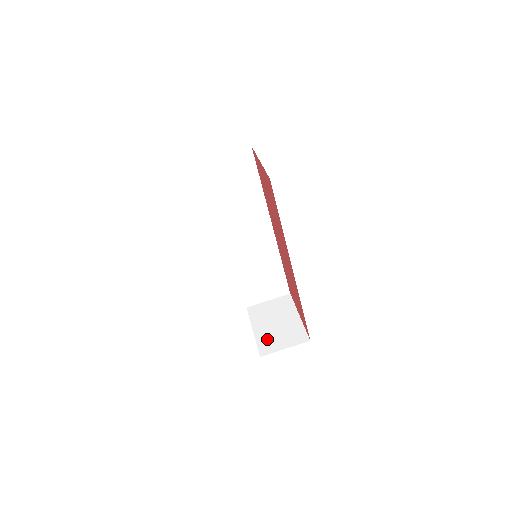
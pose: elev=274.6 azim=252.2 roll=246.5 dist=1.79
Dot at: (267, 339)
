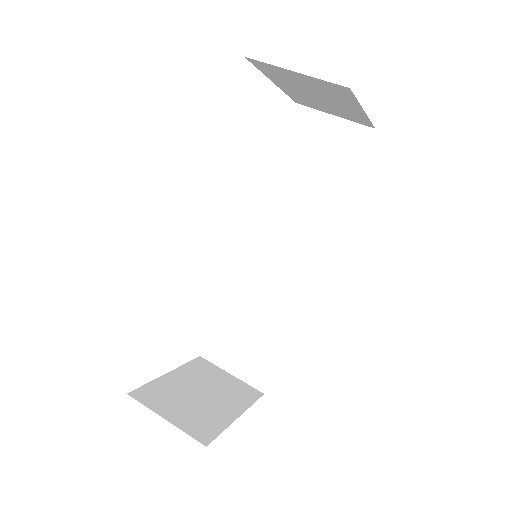
Dot at: (166, 391)
